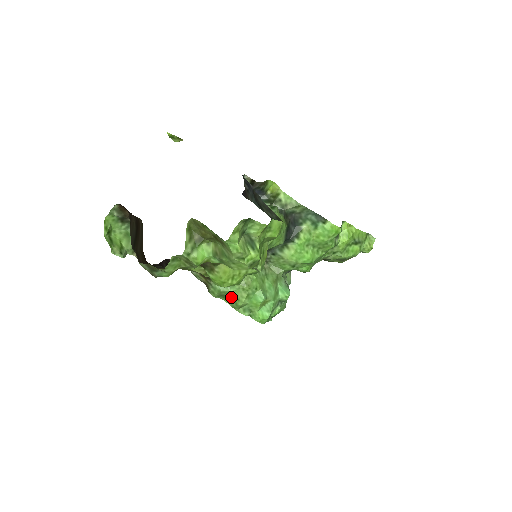
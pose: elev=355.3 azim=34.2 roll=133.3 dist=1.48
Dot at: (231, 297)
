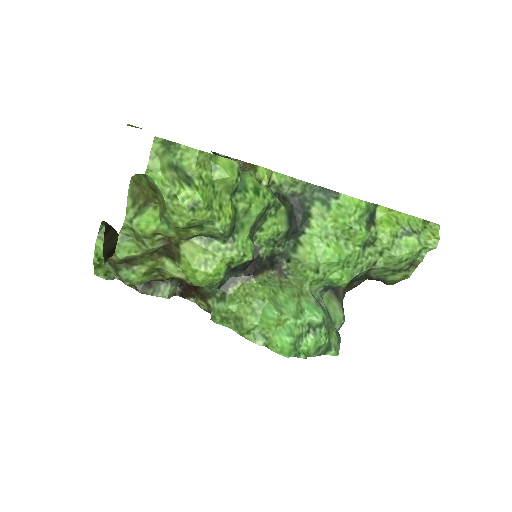
Dot at: (235, 319)
